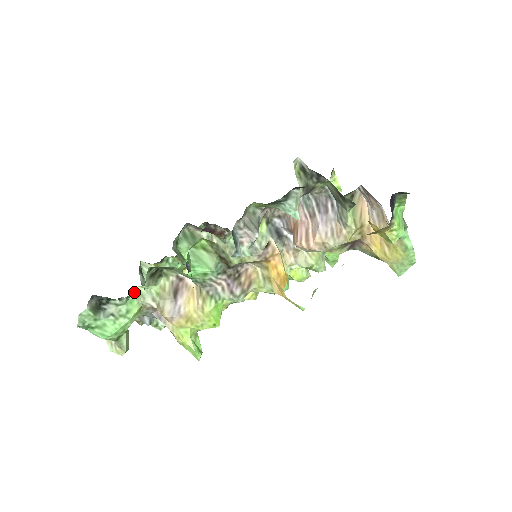
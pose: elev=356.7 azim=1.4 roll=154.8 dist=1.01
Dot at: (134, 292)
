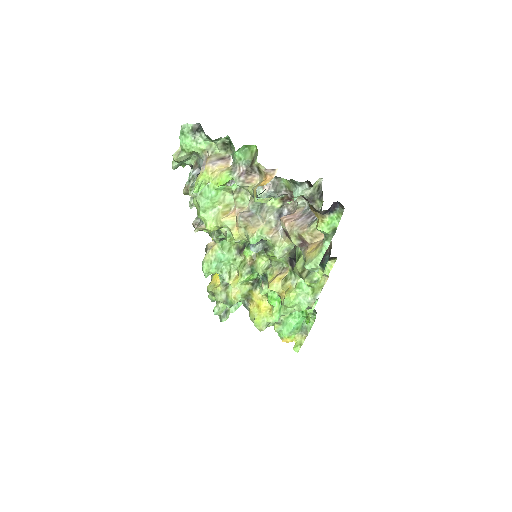
Dot at: (211, 142)
